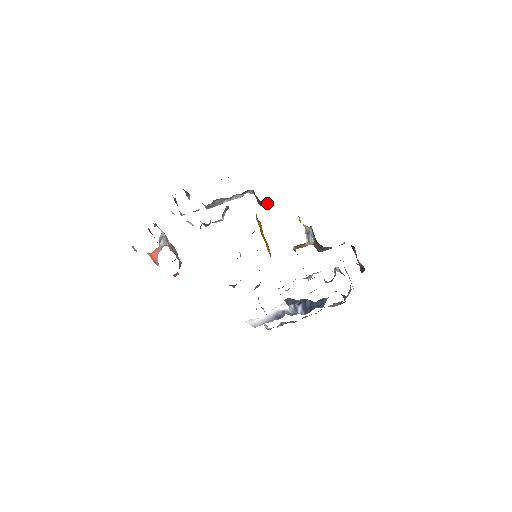
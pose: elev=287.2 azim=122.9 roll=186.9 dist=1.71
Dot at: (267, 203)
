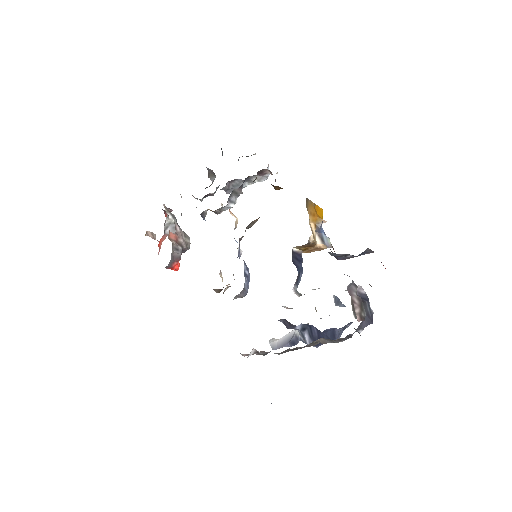
Dot at: occluded
